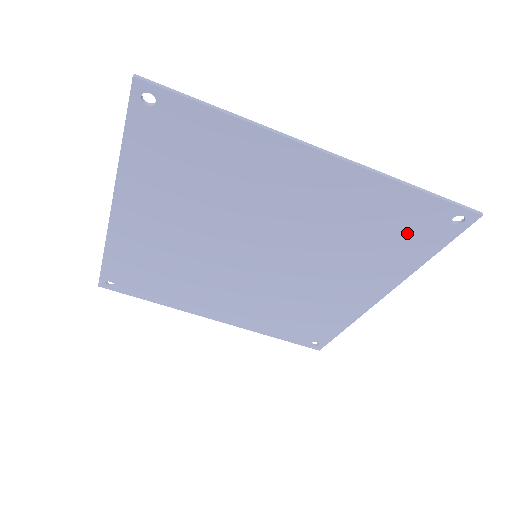
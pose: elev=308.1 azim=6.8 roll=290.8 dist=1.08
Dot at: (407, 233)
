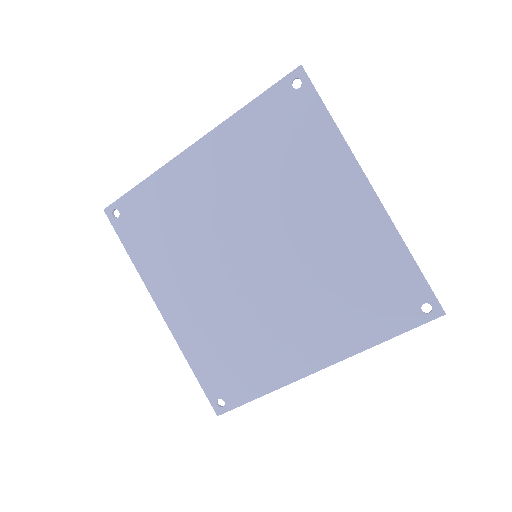
Dot at: (291, 126)
